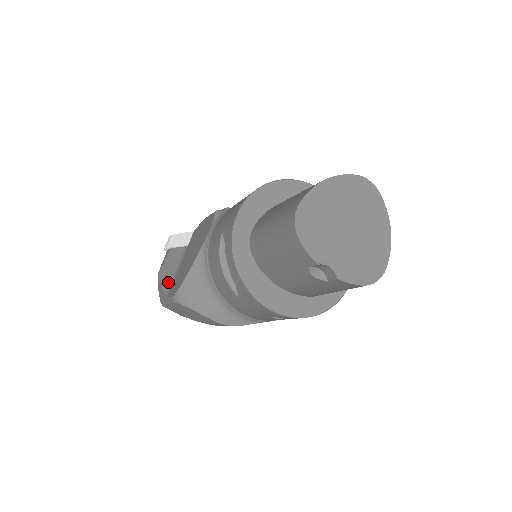
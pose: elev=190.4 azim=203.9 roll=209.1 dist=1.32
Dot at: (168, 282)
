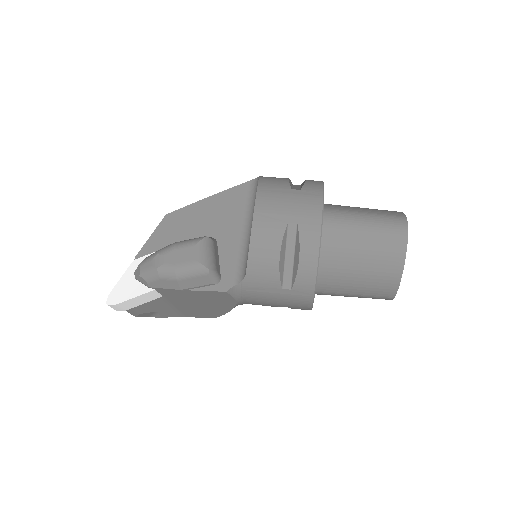
Dot at: (169, 314)
